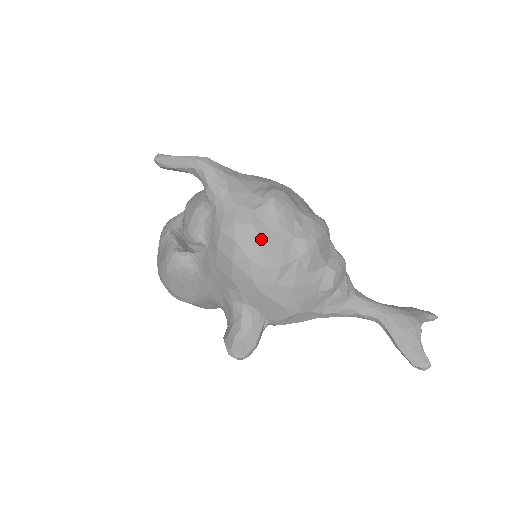
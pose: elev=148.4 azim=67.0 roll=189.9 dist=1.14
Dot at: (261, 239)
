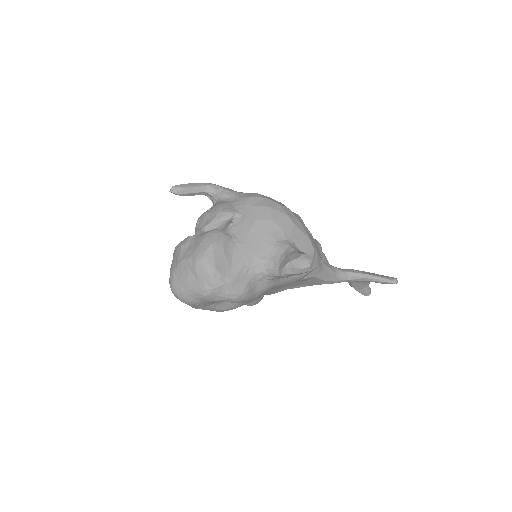
Dot at: (277, 201)
